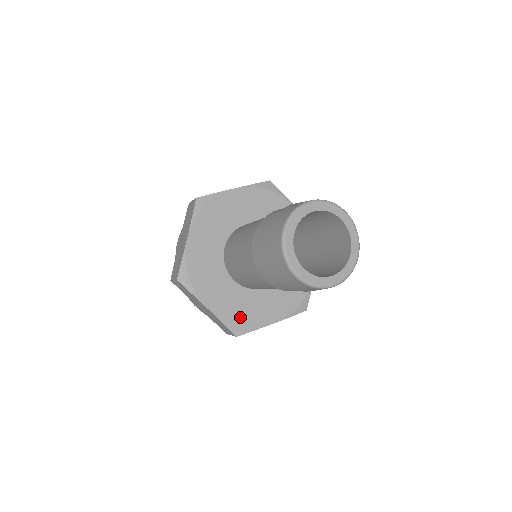
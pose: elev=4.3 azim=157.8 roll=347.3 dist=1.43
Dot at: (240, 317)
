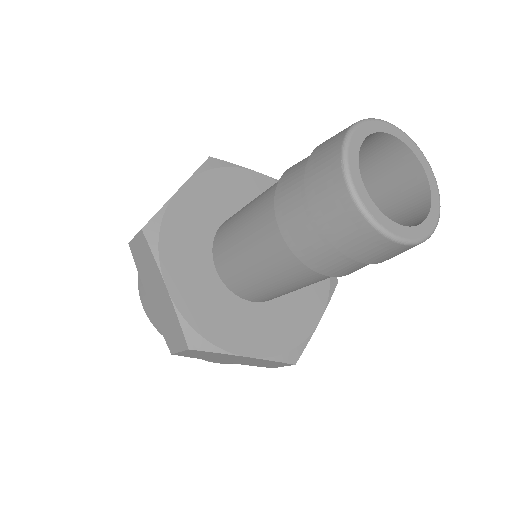
Dot at: (205, 322)
